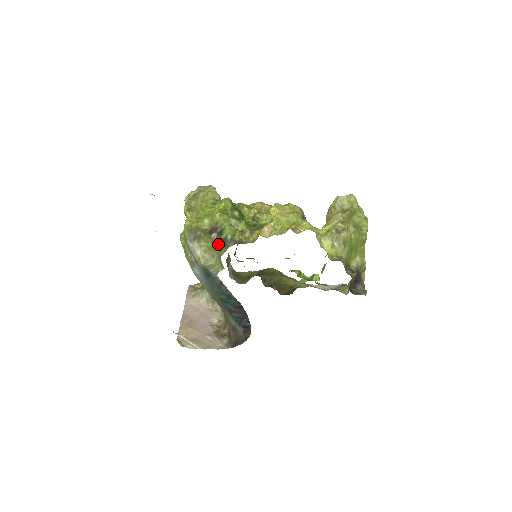
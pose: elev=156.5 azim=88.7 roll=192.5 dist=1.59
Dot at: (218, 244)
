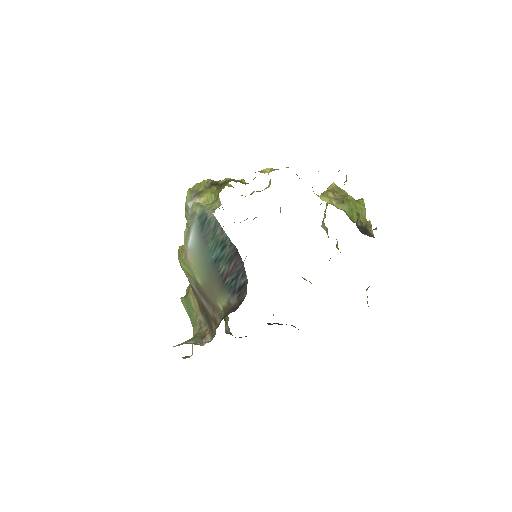
Dot at: (218, 190)
